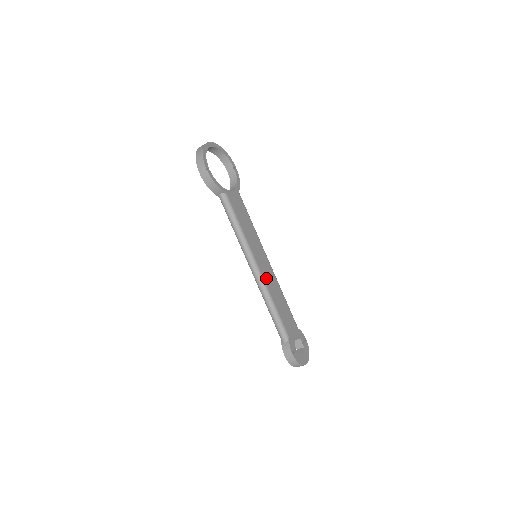
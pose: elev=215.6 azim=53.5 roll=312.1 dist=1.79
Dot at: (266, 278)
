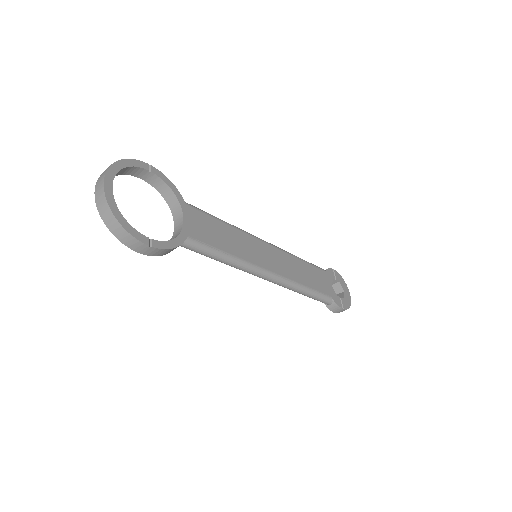
Dot at: (283, 271)
